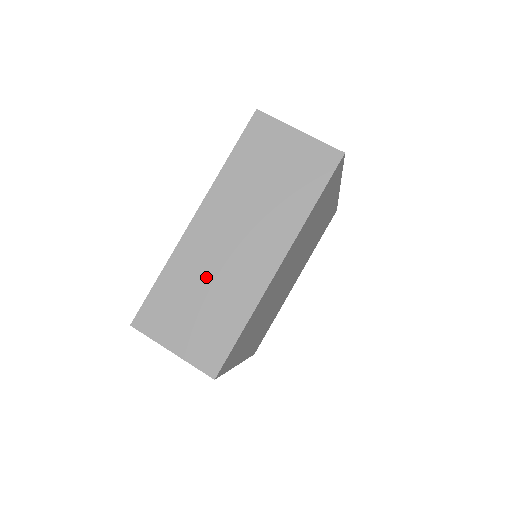
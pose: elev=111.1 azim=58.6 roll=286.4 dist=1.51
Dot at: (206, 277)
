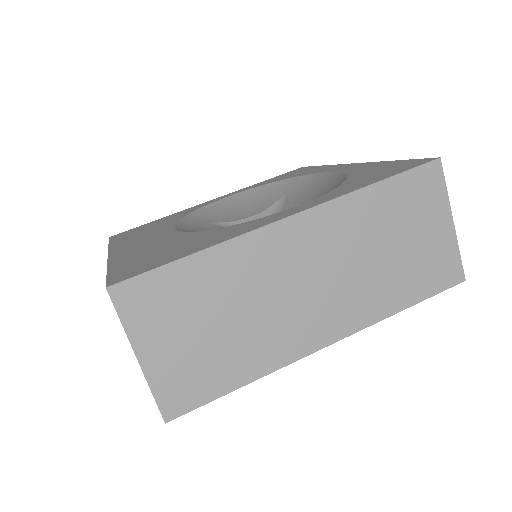
Dot at: (247, 299)
